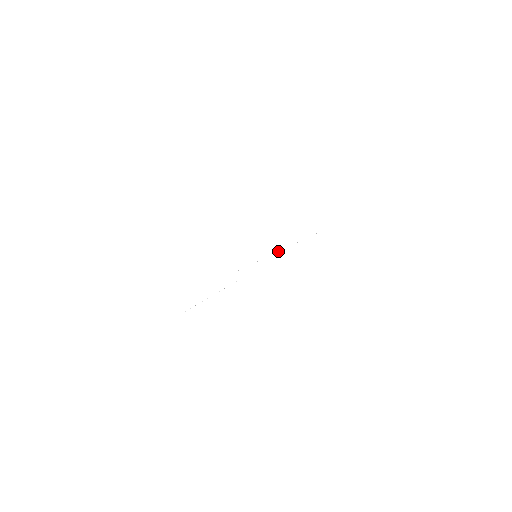
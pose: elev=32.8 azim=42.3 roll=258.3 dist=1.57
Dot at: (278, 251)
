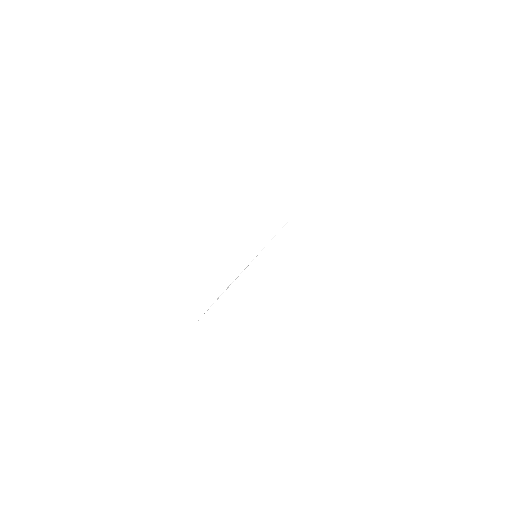
Dot at: occluded
